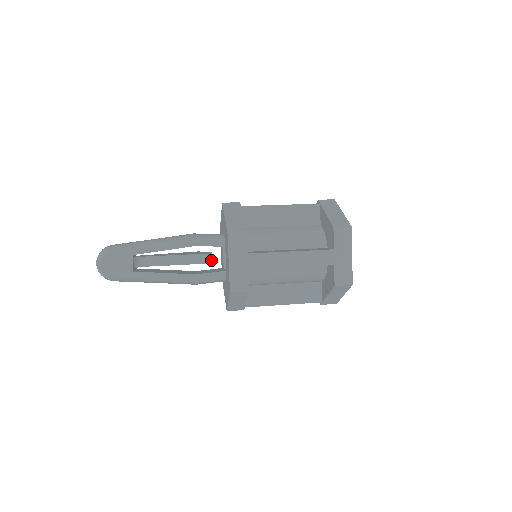
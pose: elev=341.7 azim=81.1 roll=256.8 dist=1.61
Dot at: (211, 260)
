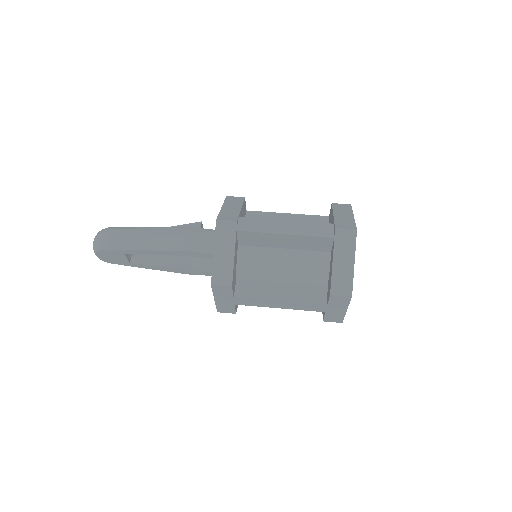
Dot at: occluded
